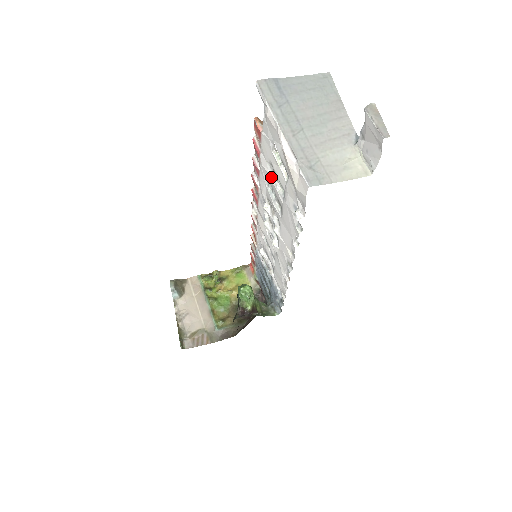
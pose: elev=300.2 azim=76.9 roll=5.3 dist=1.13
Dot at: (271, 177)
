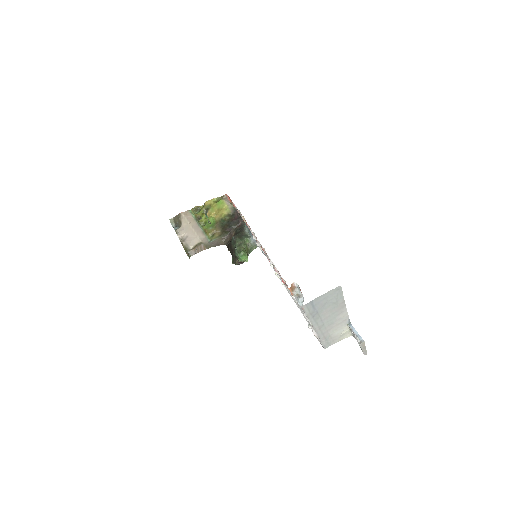
Dot at: occluded
